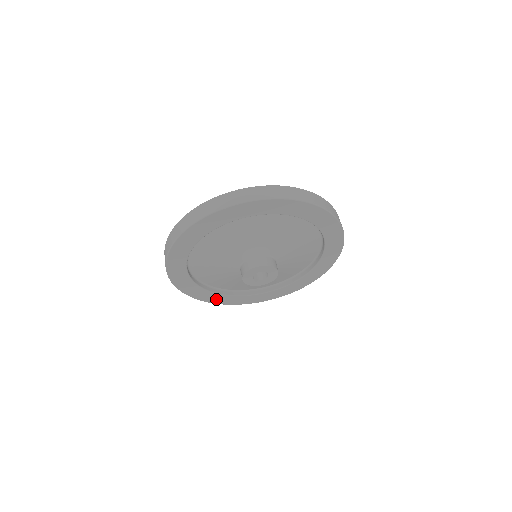
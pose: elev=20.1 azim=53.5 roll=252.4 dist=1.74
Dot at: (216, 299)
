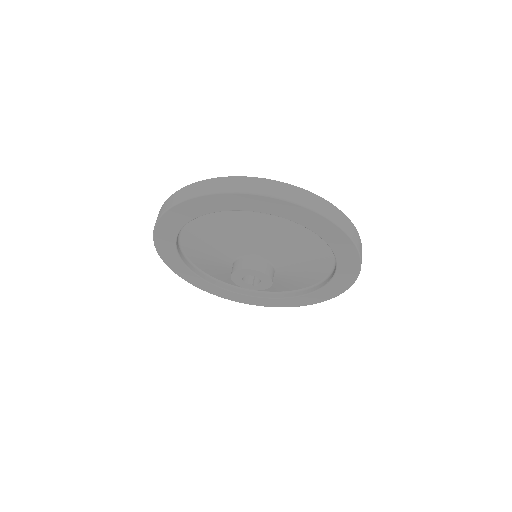
Dot at: (284, 303)
